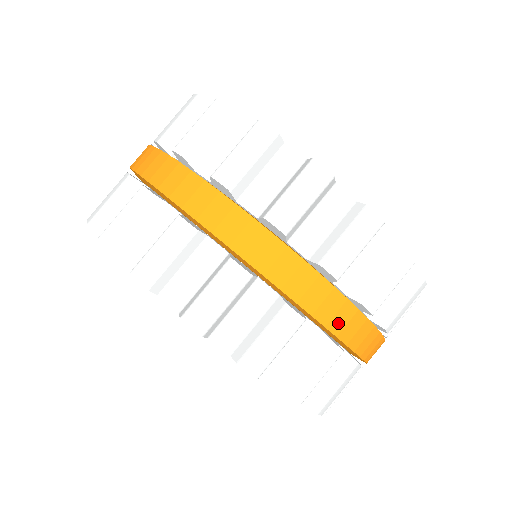
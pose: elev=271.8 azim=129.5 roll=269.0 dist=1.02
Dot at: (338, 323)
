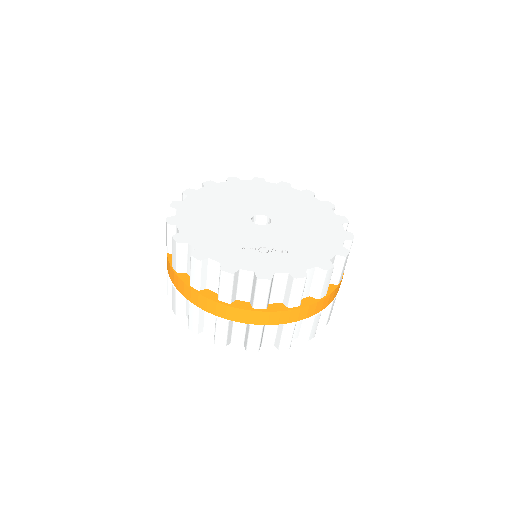
Dot at: (311, 313)
